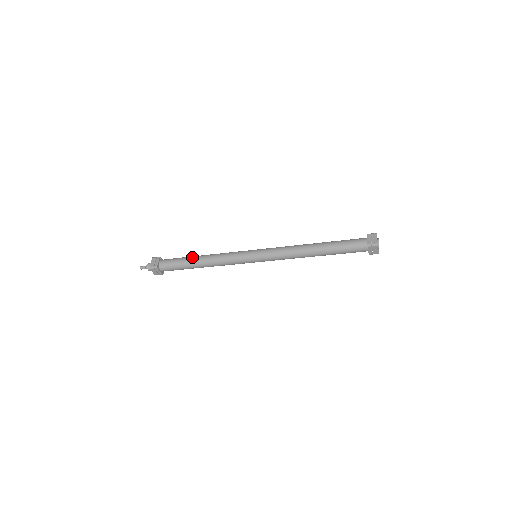
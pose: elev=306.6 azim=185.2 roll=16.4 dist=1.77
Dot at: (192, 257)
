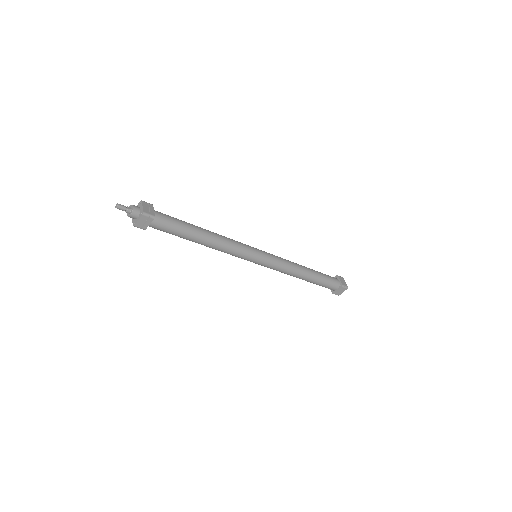
Dot at: occluded
